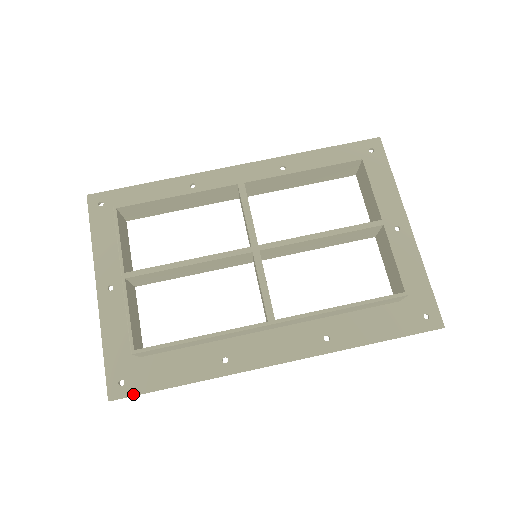
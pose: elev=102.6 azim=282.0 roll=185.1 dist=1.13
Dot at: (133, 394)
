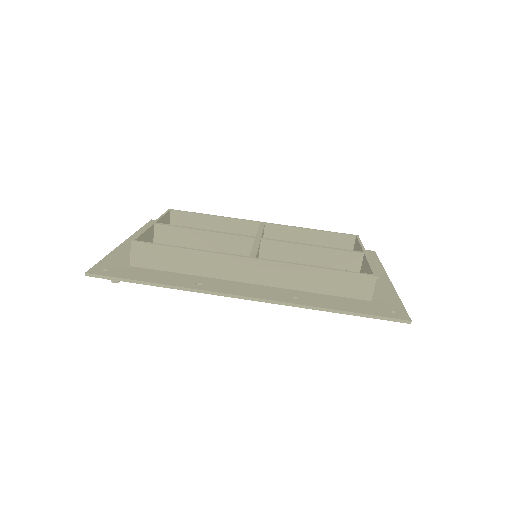
Dot at: (109, 275)
